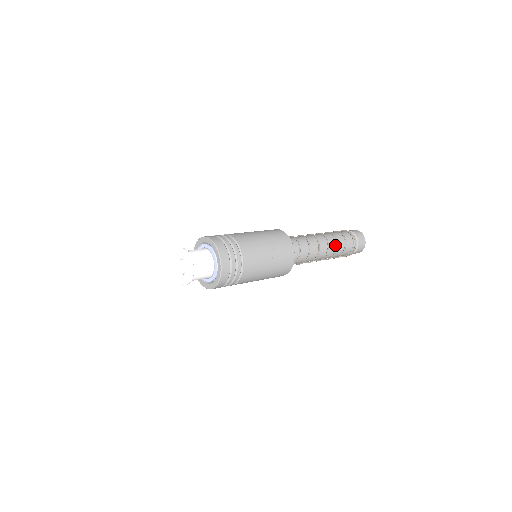
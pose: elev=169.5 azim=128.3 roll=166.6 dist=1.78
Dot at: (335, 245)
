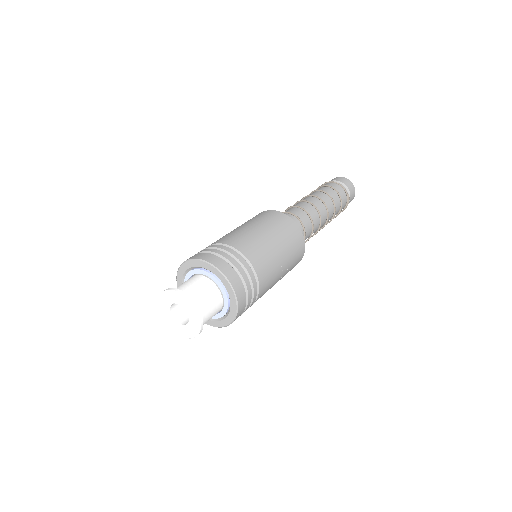
Dot at: (332, 214)
